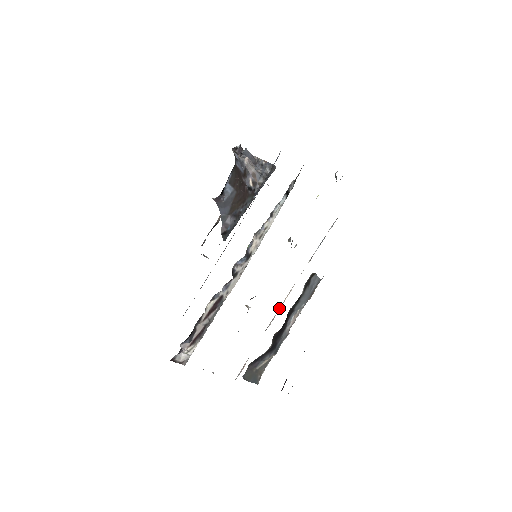
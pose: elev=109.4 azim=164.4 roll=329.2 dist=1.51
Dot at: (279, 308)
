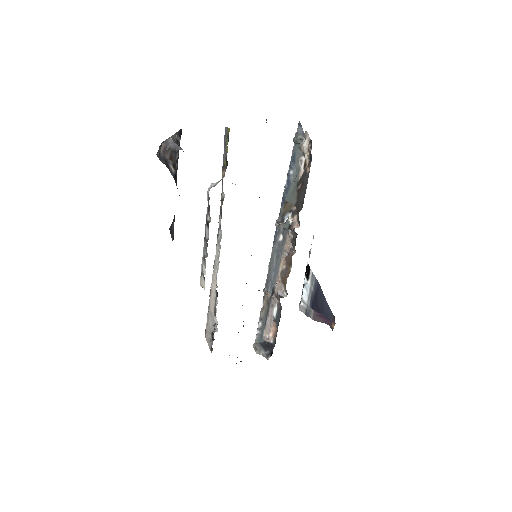
Dot at: occluded
